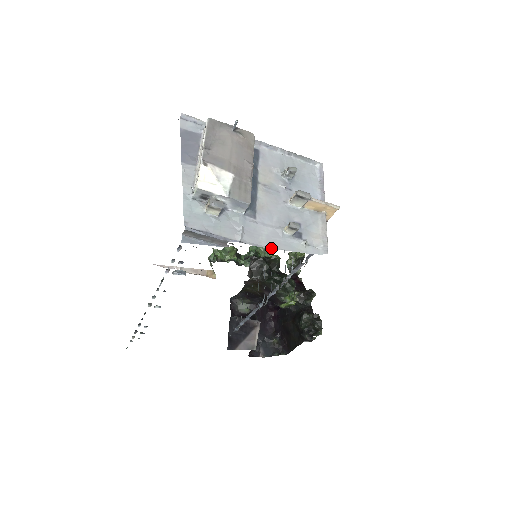
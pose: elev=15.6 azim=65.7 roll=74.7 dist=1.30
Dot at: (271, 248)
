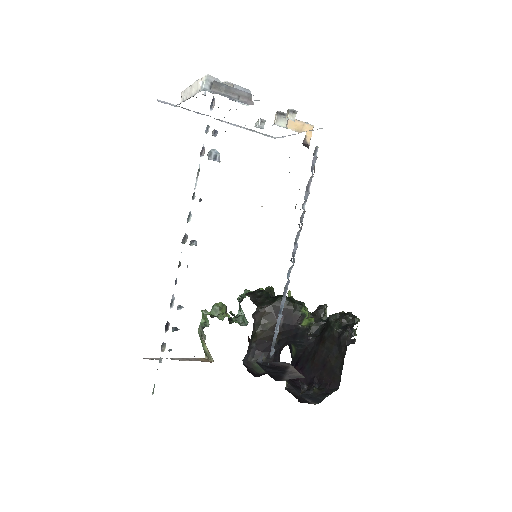
Dot at: occluded
